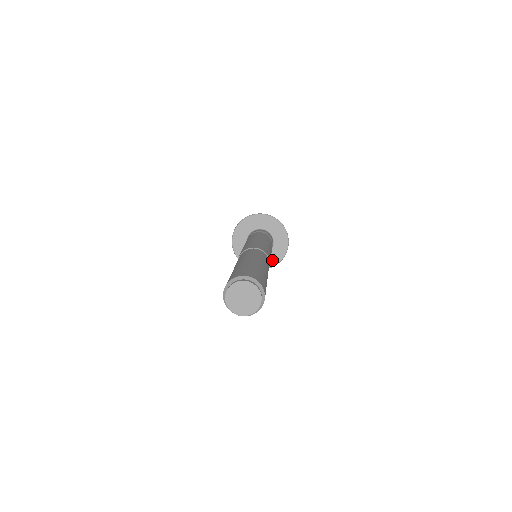
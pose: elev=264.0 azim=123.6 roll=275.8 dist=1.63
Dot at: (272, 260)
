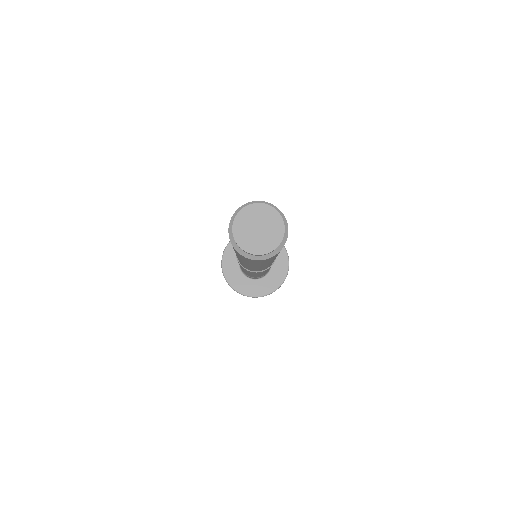
Dot at: (279, 273)
